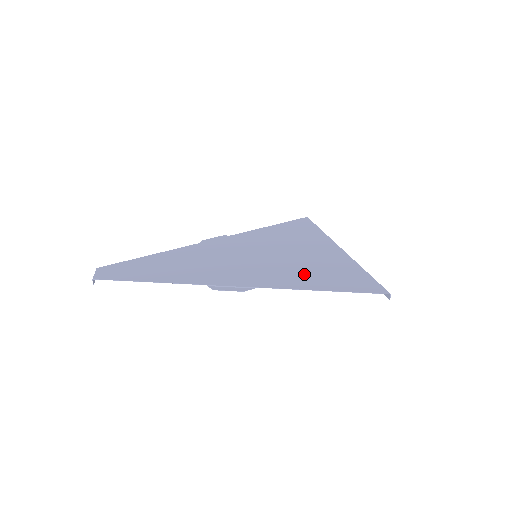
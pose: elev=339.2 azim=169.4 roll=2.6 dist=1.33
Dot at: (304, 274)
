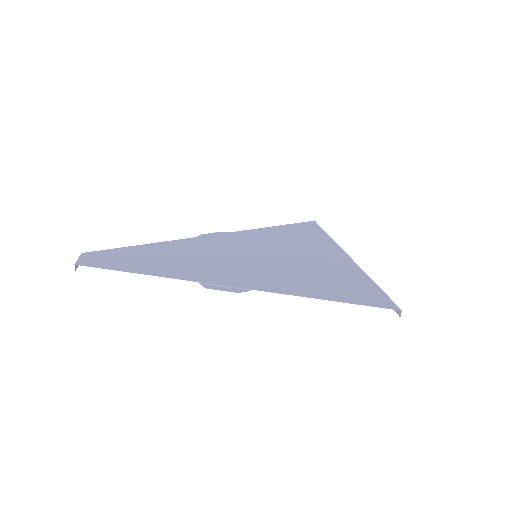
Dot at: (307, 280)
